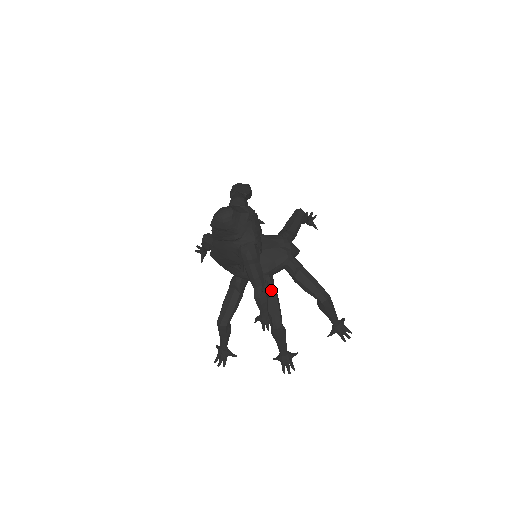
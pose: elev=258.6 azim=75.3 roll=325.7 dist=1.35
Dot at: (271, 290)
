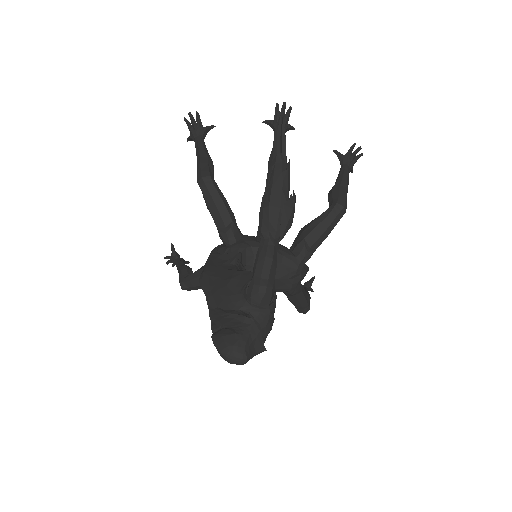
Dot at: occluded
